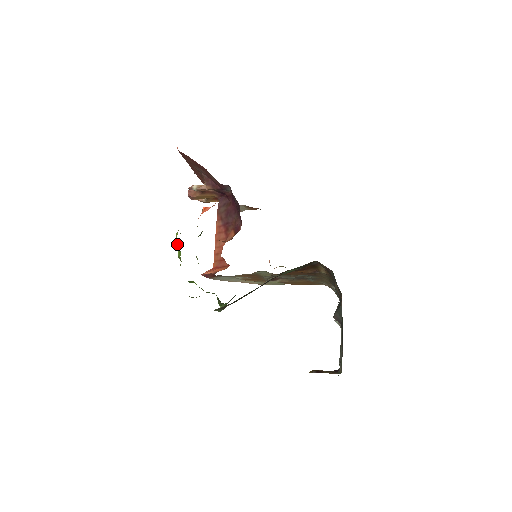
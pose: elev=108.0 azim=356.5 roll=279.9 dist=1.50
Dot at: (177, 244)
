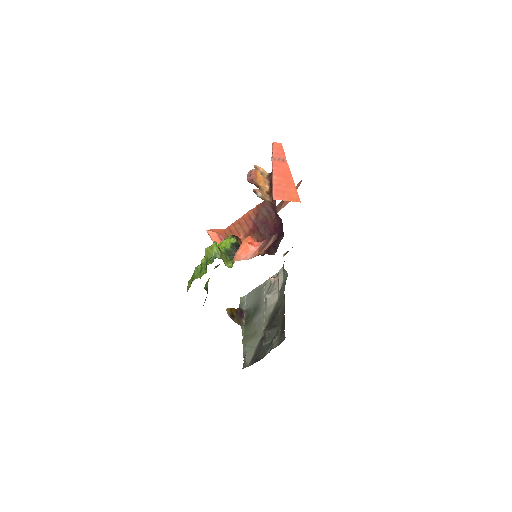
Dot at: (207, 255)
